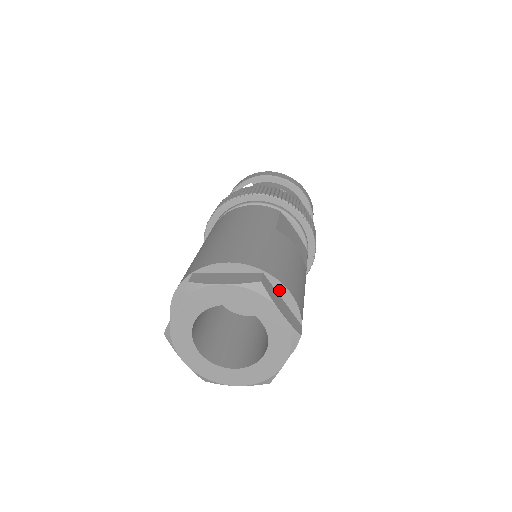
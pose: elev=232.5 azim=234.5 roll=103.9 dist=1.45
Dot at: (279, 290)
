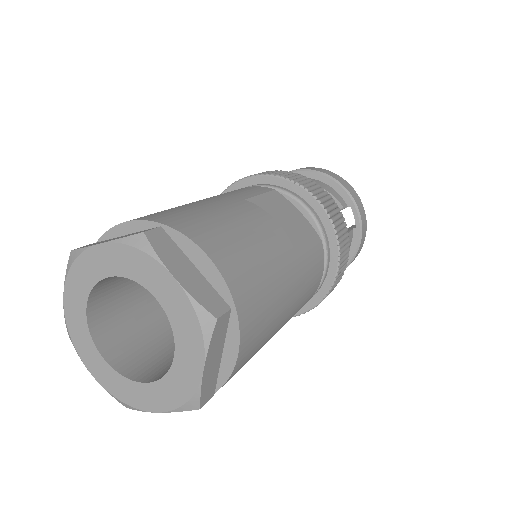
Dot at: (192, 253)
